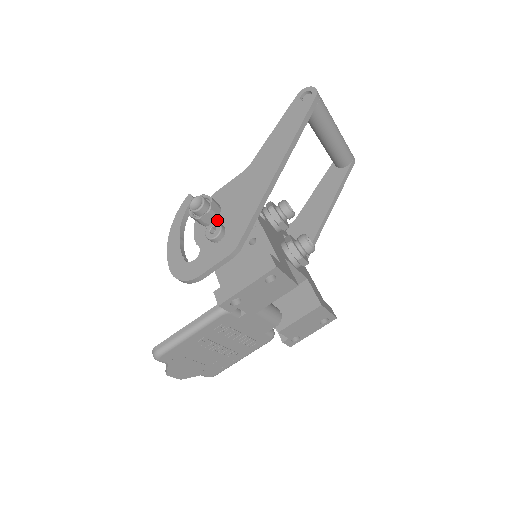
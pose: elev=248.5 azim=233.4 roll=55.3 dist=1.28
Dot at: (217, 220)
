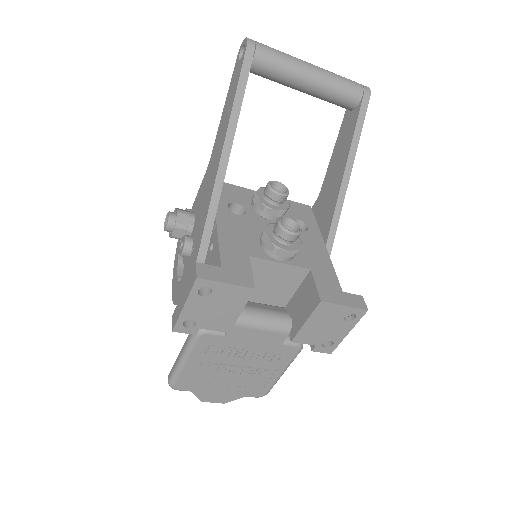
Dot at: (192, 231)
